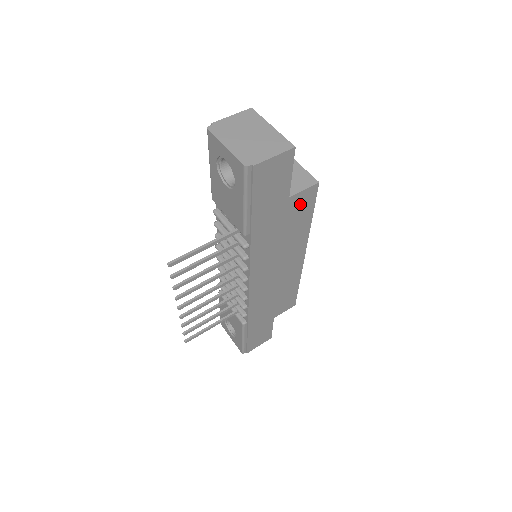
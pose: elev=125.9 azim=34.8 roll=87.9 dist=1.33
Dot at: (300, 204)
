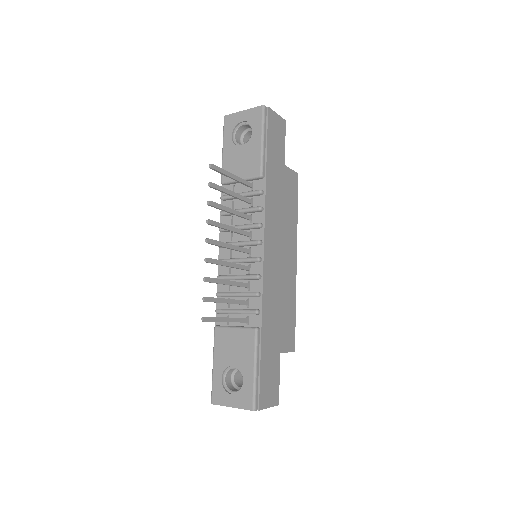
Dot at: (290, 183)
